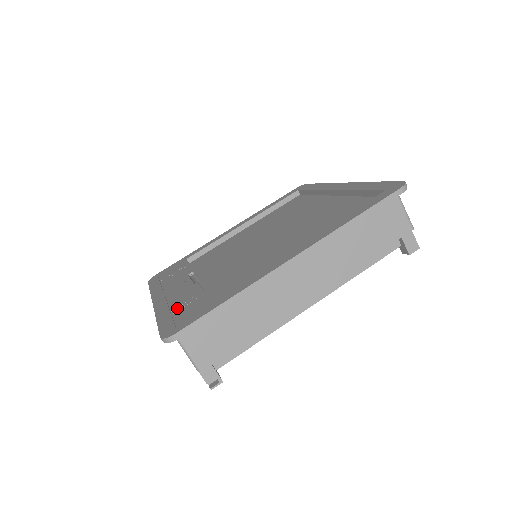
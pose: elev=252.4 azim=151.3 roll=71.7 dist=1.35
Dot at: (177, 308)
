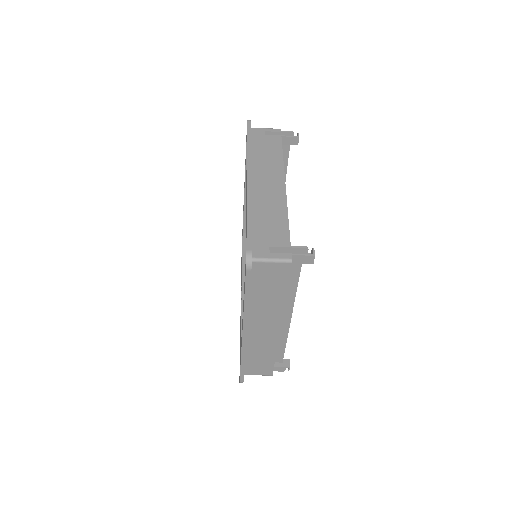
Dot at: occluded
